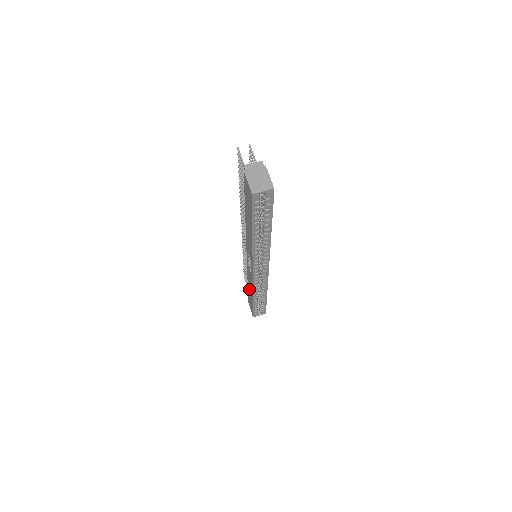
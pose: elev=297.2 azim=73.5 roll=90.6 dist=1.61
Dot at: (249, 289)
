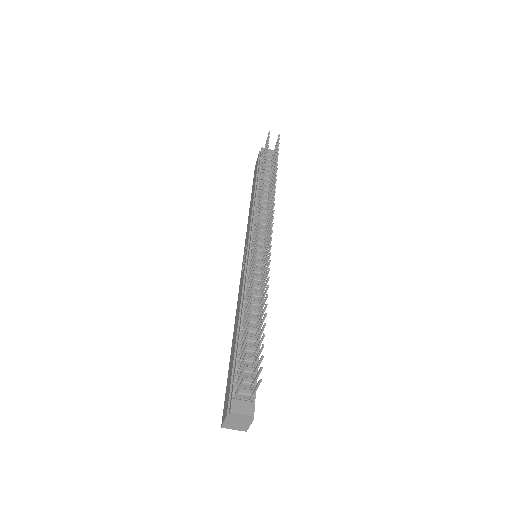
Dot at: occluded
